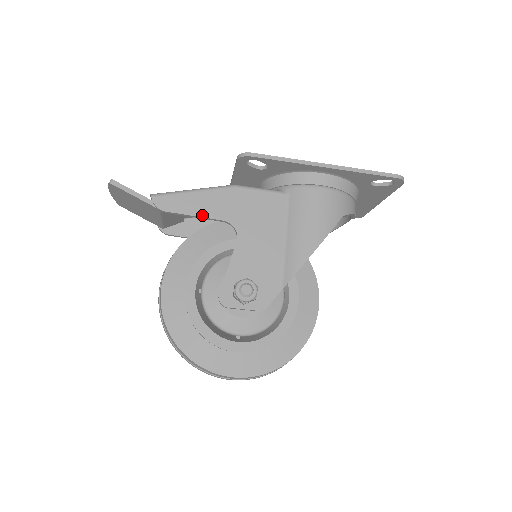
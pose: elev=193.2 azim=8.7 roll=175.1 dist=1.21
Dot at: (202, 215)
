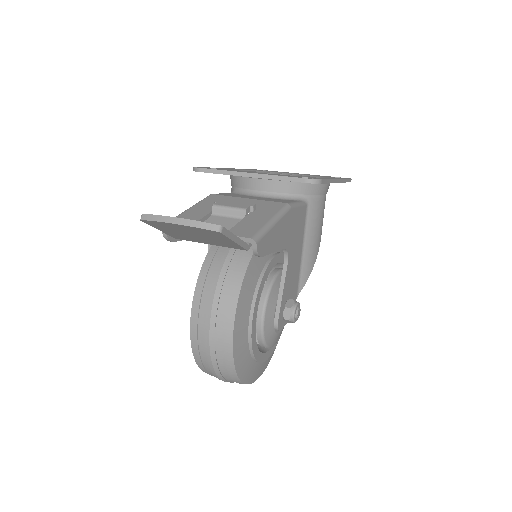
Dot at: (277, 249)
